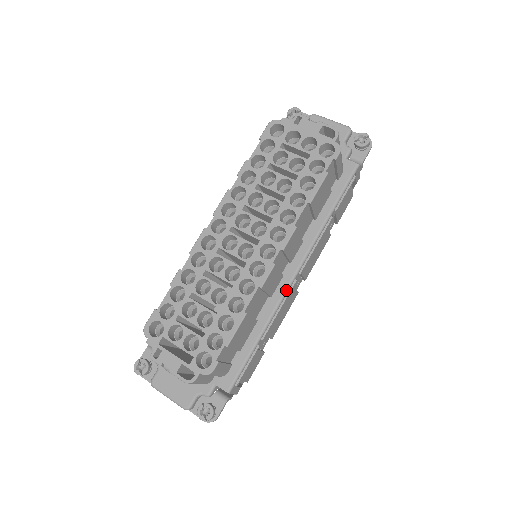
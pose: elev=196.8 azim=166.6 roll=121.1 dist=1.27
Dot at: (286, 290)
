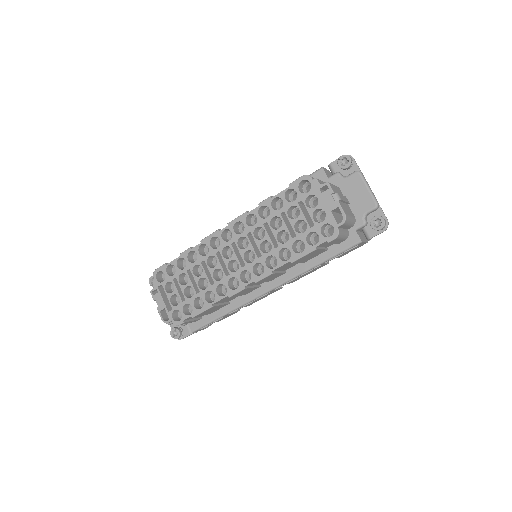
Dot at: (257, 297)
